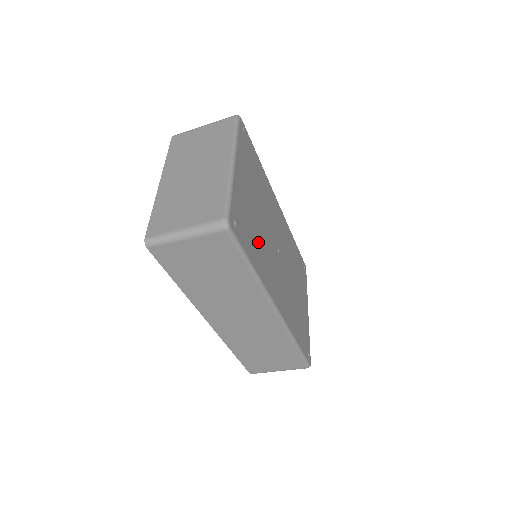
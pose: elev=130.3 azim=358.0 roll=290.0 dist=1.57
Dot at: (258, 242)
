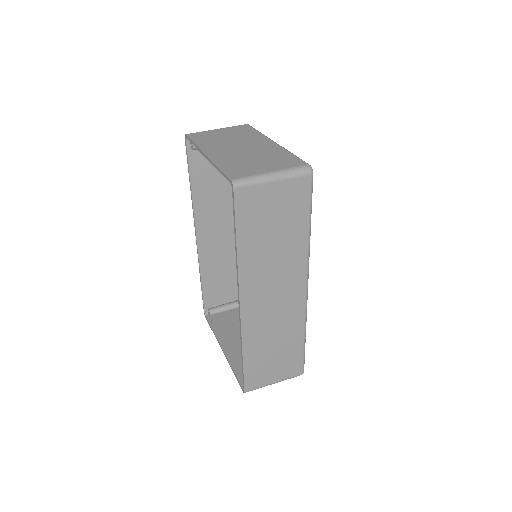
Dot at: occluded
